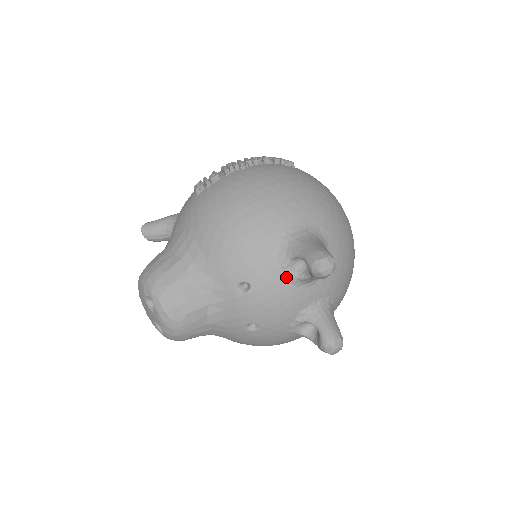
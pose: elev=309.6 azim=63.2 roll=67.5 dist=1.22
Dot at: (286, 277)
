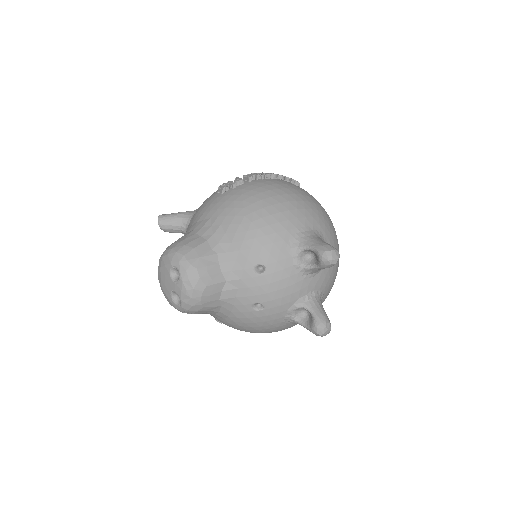
Dot at: (295, 265)
